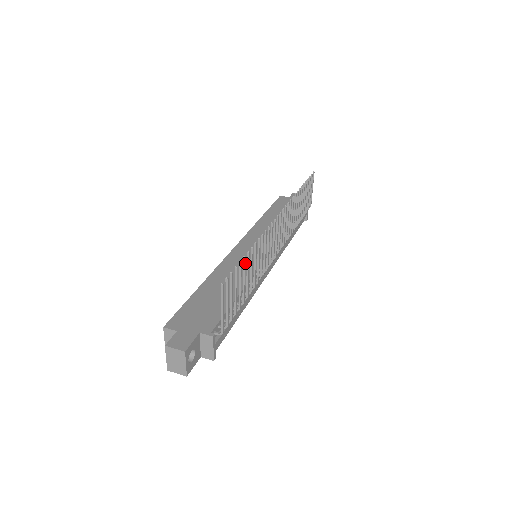
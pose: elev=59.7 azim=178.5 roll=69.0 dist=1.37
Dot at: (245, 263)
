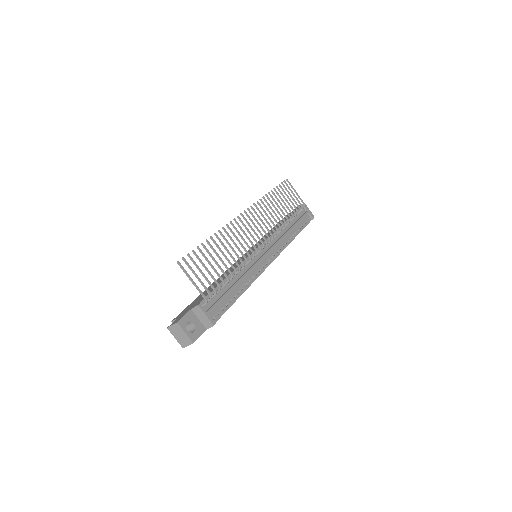
Dot at: (206, 248)
